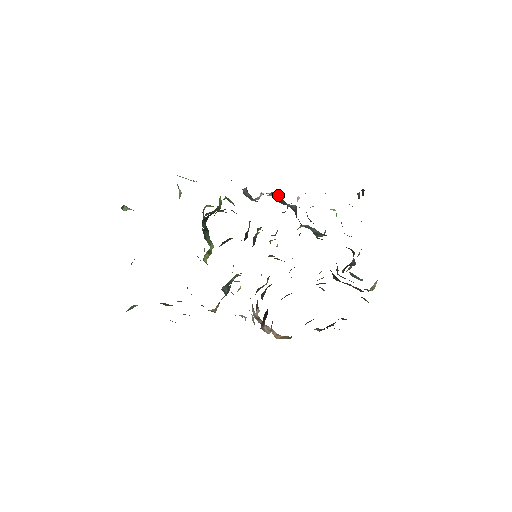
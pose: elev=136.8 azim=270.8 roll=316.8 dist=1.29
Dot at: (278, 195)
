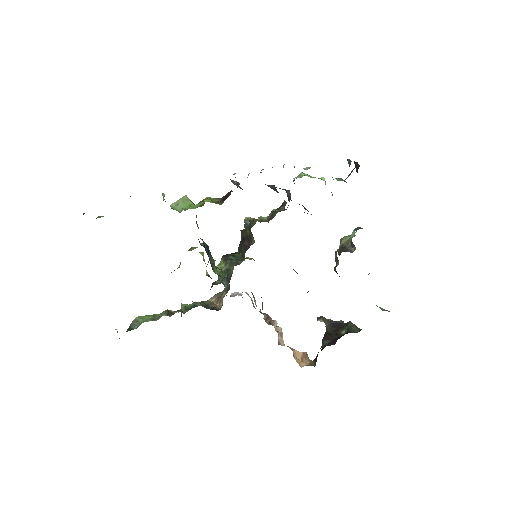
Dot at: (272, 186)
